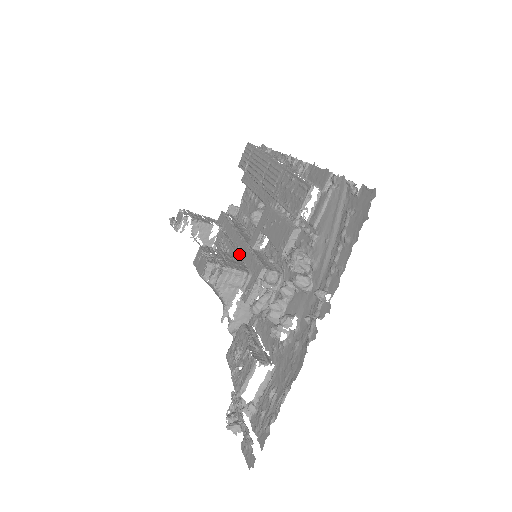
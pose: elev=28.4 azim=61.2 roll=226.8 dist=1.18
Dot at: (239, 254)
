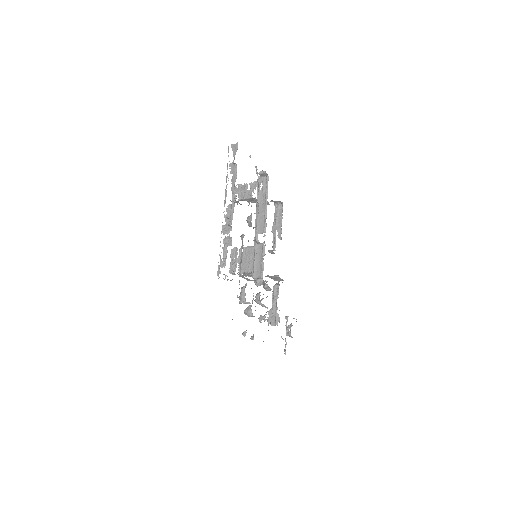
Dot at: (258, 241)
